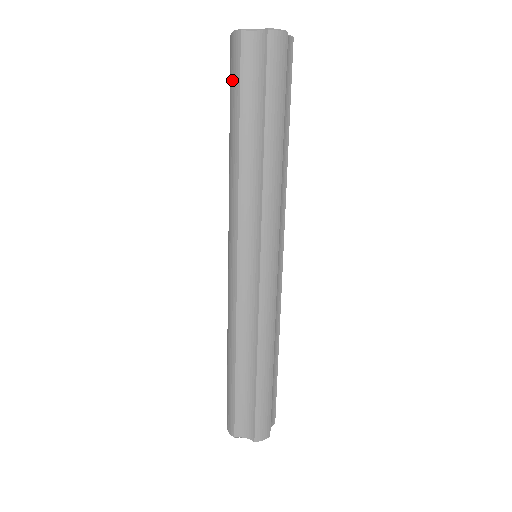
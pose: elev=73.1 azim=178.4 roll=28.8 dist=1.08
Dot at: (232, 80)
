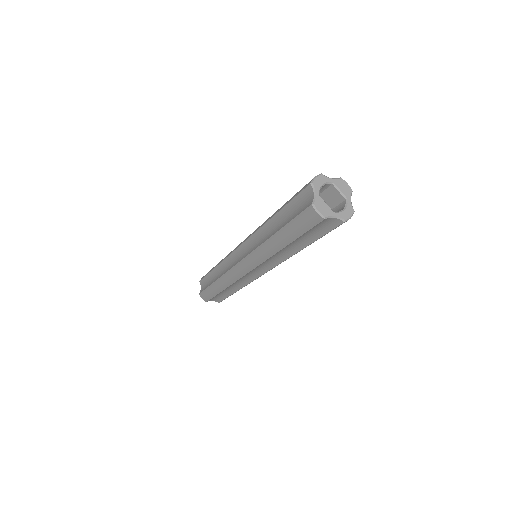
Dot at: (298, 225)
